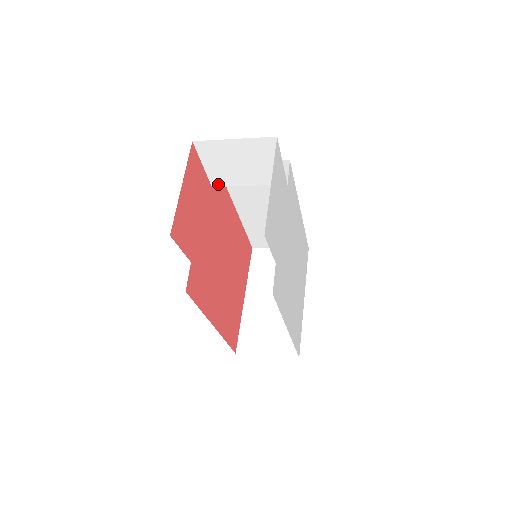
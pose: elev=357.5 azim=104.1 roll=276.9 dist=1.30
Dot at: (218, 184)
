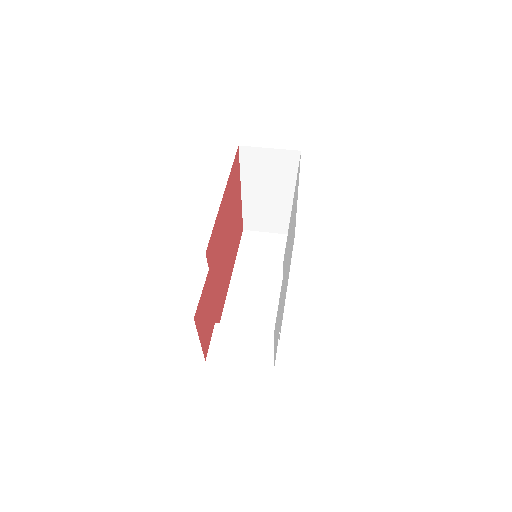
Dot at: occluded
